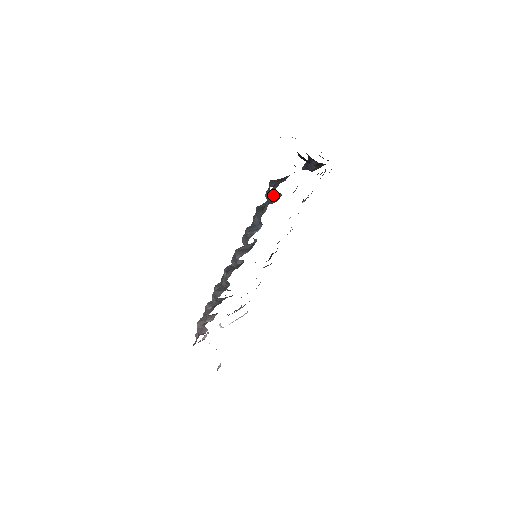
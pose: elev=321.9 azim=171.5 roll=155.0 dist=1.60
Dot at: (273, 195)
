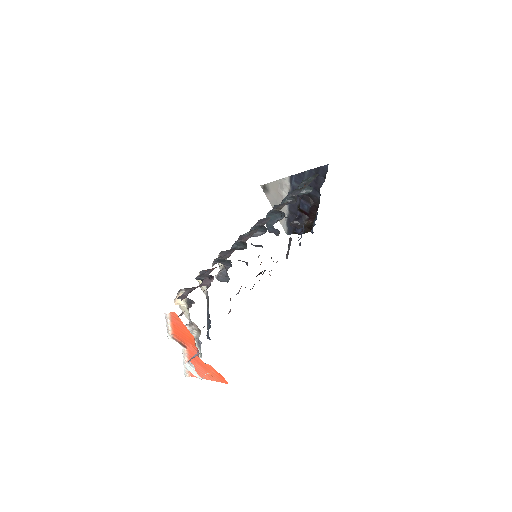
Dot at: (302, 192)
